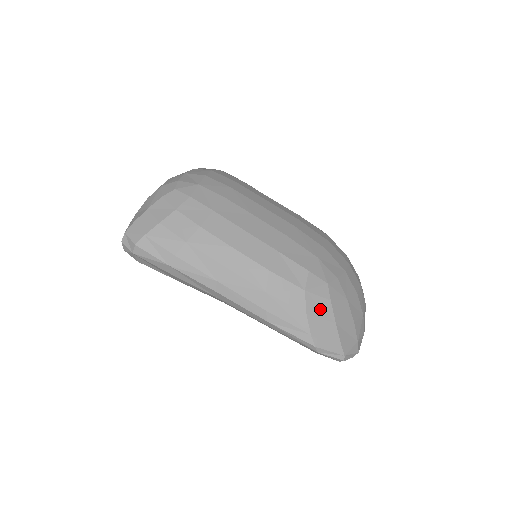
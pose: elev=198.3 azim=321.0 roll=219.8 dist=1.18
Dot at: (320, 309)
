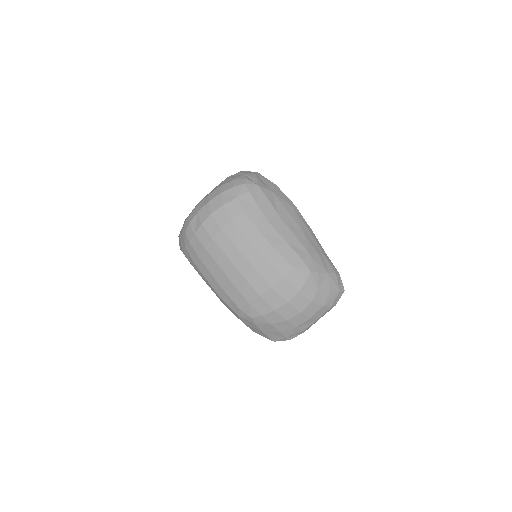
Dot at: (250, 324)
